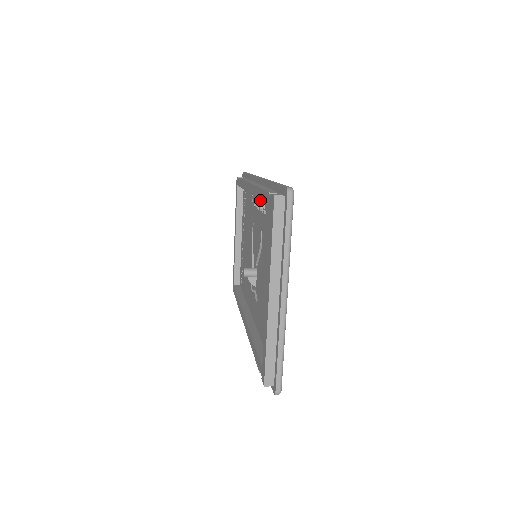
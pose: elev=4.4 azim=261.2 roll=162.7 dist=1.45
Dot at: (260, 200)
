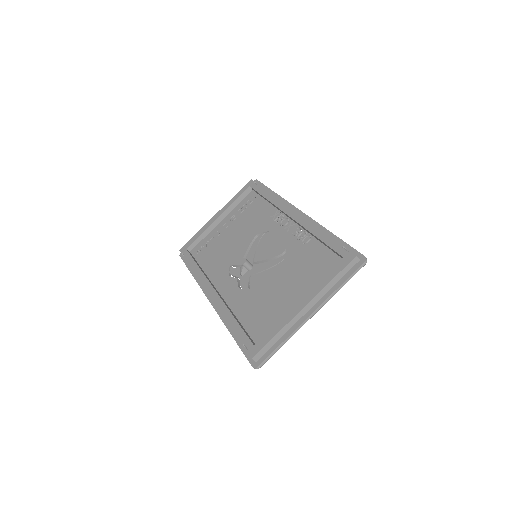
Dot at: (318, 238)
